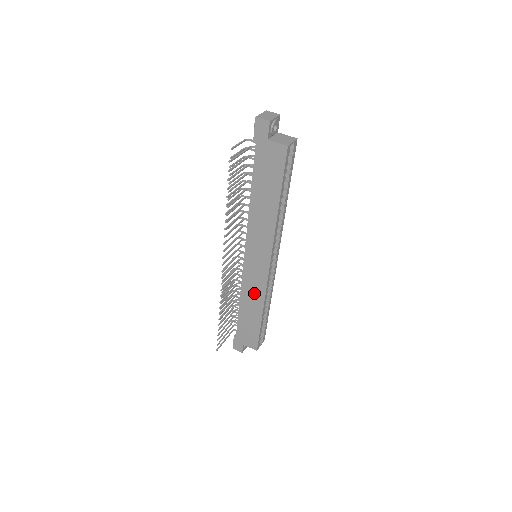
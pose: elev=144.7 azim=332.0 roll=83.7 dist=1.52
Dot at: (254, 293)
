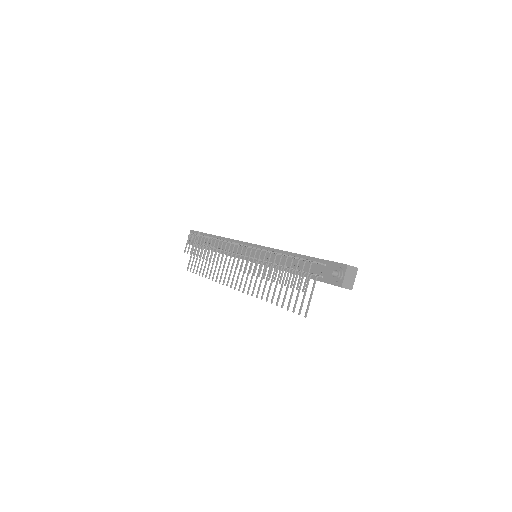
Dot at: occluded
